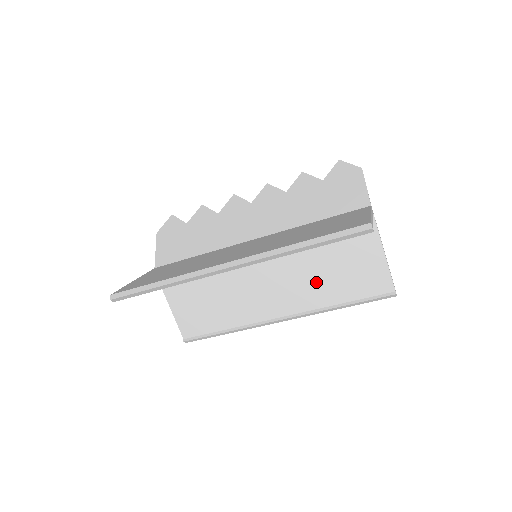
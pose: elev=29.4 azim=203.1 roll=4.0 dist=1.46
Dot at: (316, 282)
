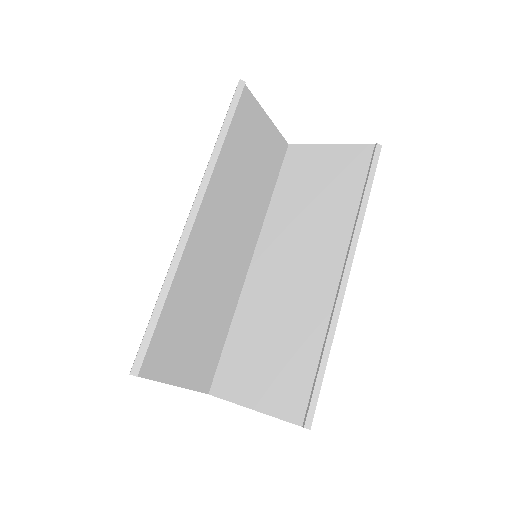
Dot at: (323, 216)
